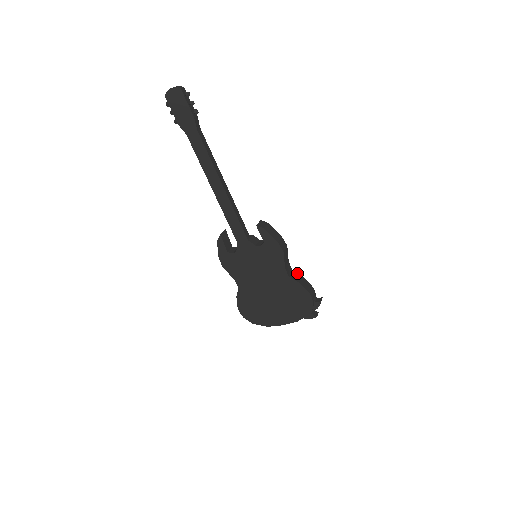
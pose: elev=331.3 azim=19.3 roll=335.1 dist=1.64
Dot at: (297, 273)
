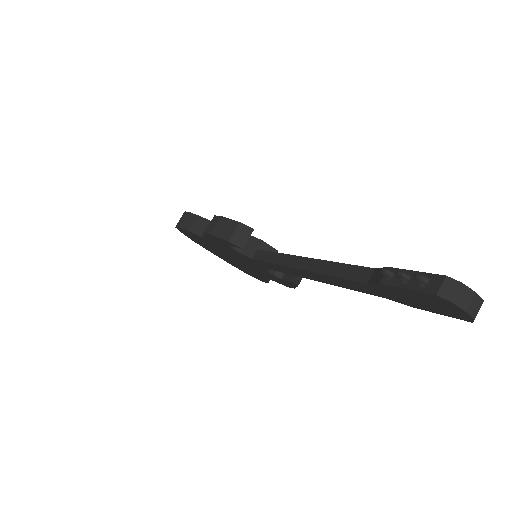
Dot at: occluded
